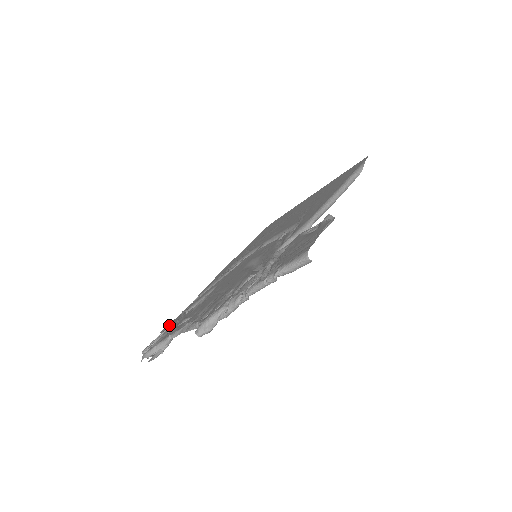
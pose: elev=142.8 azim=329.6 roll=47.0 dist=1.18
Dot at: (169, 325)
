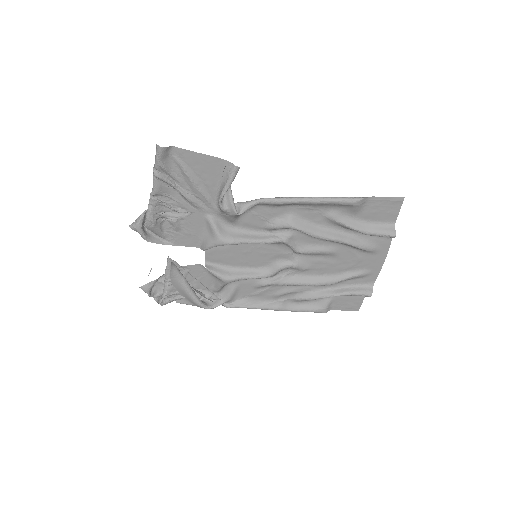
Dot at: occluded
